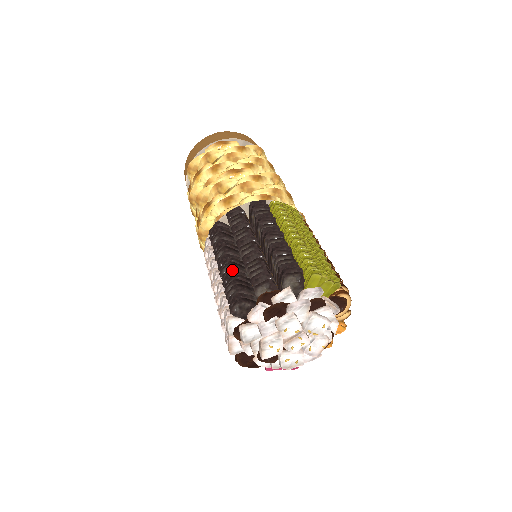
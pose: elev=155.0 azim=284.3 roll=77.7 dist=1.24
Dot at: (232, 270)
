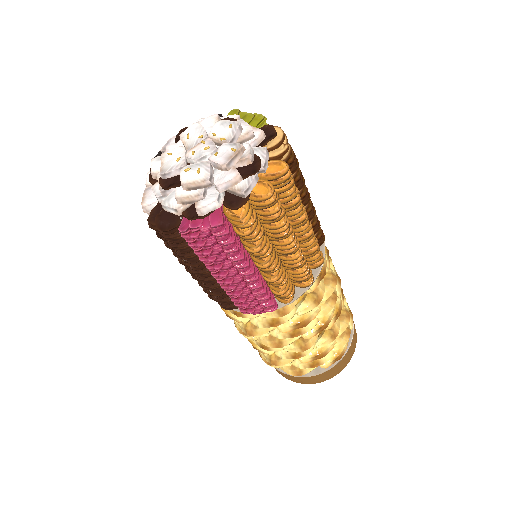
Dot at: occluded
